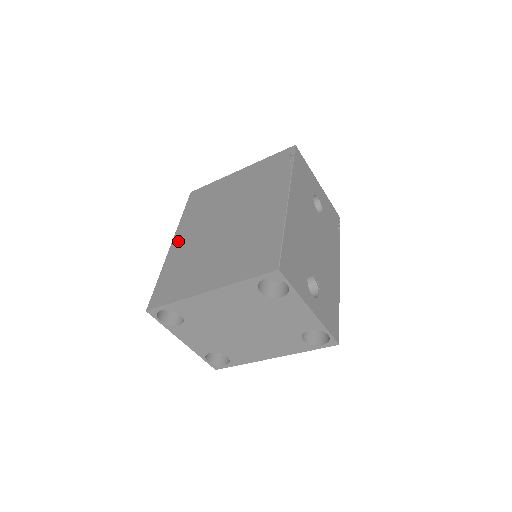
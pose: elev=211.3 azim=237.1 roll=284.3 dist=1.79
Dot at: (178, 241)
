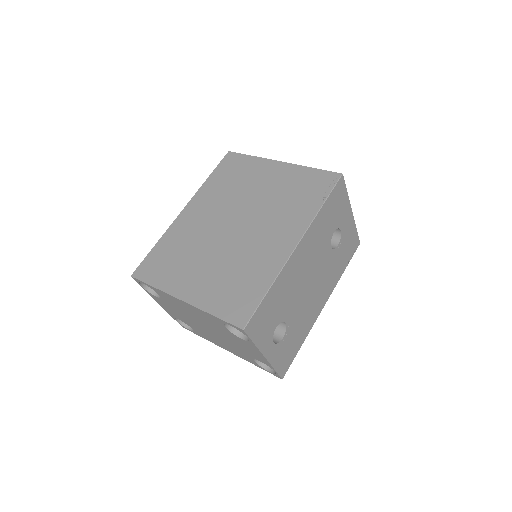
Dot at: (189, 211)
